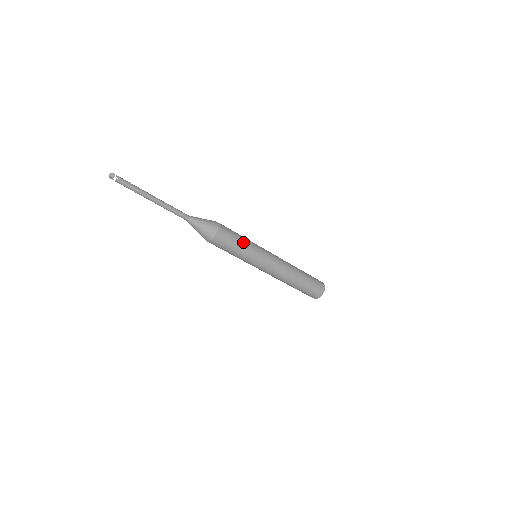
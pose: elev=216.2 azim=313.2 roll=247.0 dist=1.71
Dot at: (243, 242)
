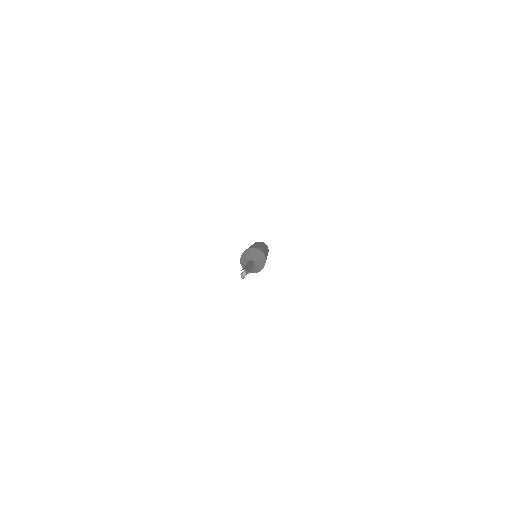
Dot at: (265, 253)
